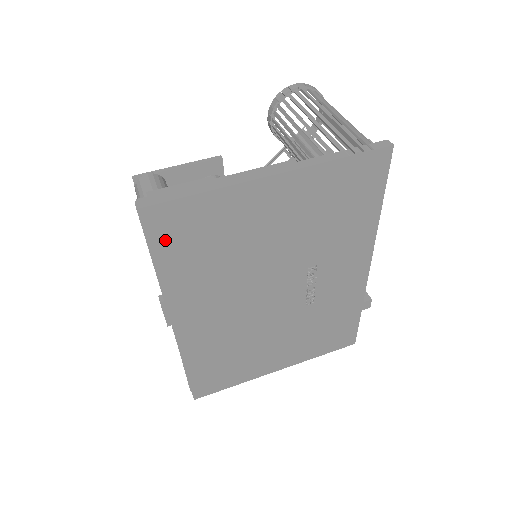
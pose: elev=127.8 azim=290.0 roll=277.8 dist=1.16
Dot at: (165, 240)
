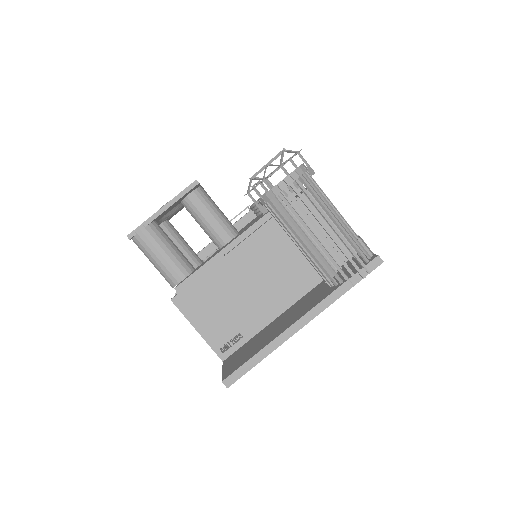
Dot at: occluded
